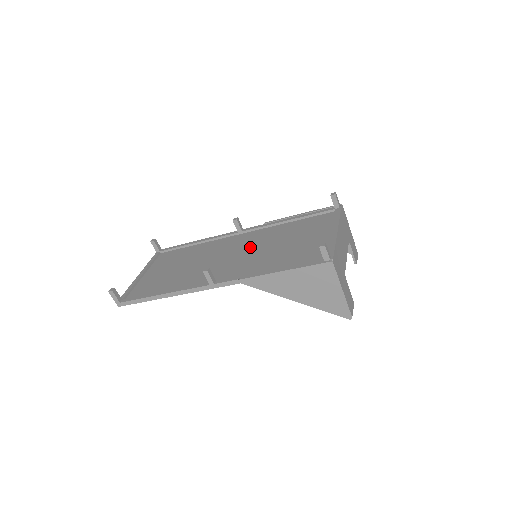
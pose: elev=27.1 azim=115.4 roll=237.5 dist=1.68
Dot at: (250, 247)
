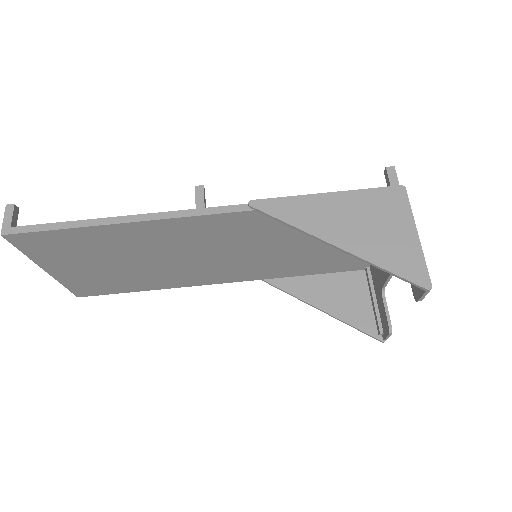
Dot at: occluded
